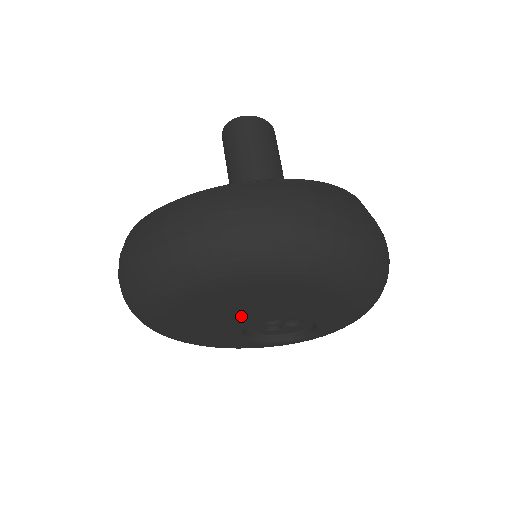
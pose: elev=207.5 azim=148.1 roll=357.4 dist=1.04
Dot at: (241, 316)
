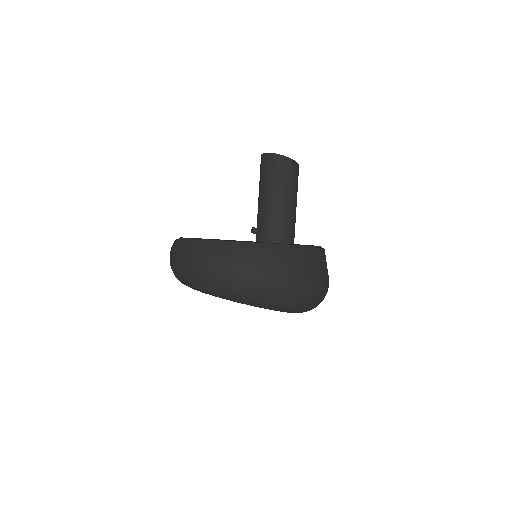
Dot at: occluded
